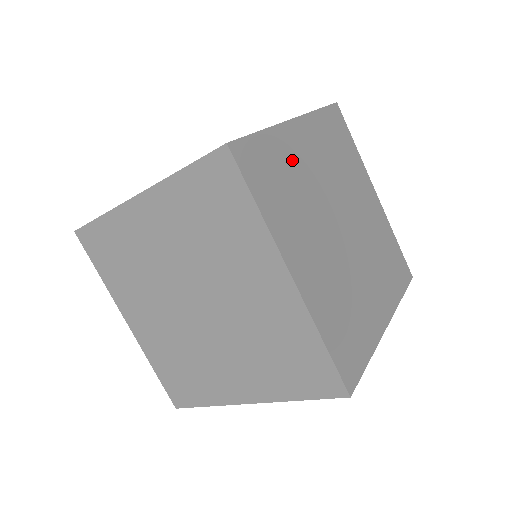
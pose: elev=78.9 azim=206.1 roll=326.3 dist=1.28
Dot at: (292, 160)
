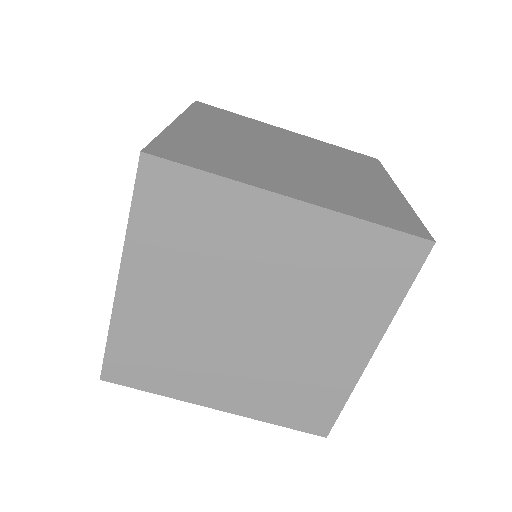
Dot at: occluded
